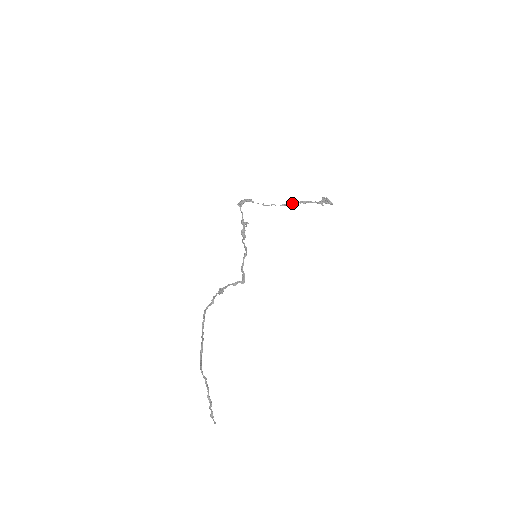
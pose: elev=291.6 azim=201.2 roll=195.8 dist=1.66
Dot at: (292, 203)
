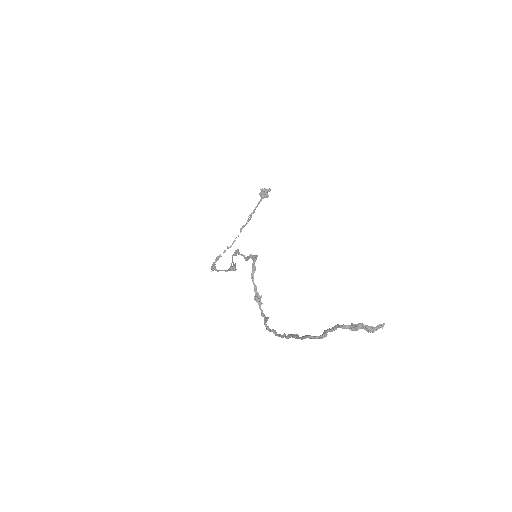
Dot at: (246, 223)
